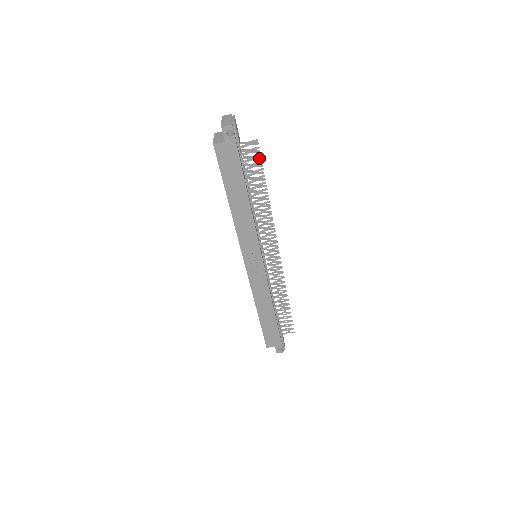
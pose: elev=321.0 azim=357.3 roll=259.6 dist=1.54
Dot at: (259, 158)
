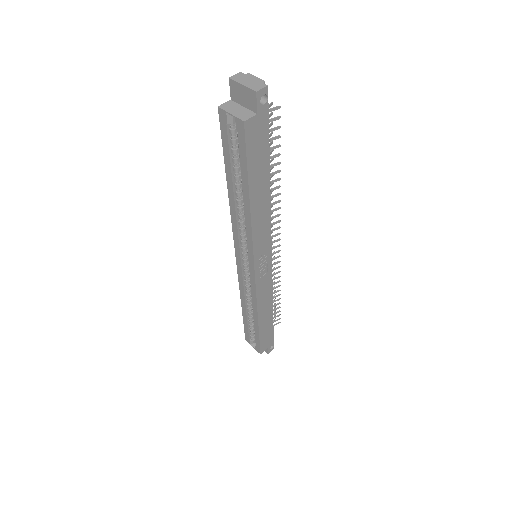
Dot at: (278, 127)
